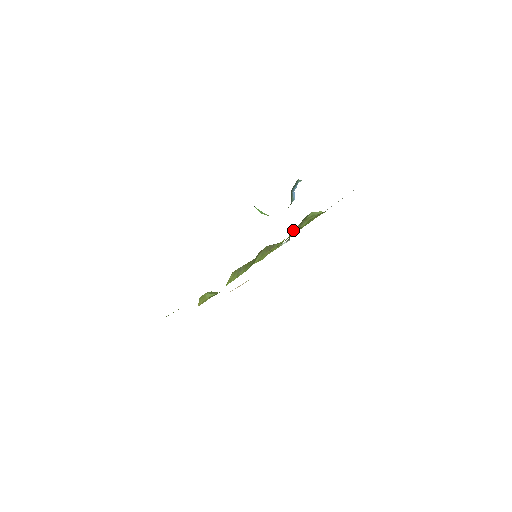
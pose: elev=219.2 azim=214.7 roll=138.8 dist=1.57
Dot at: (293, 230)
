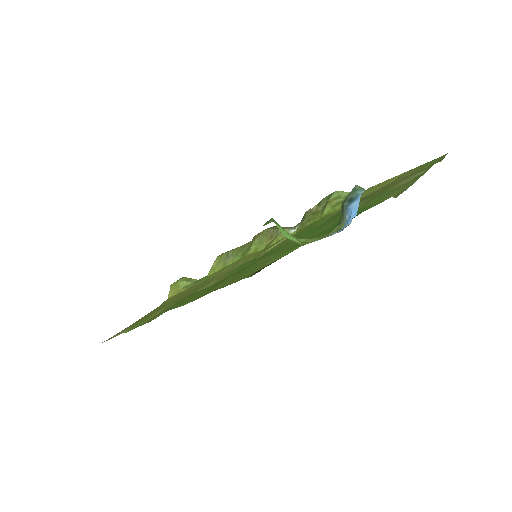
Dot at: (307, 212)
